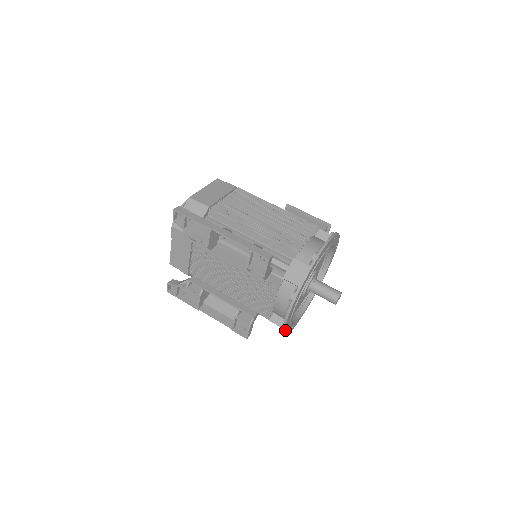
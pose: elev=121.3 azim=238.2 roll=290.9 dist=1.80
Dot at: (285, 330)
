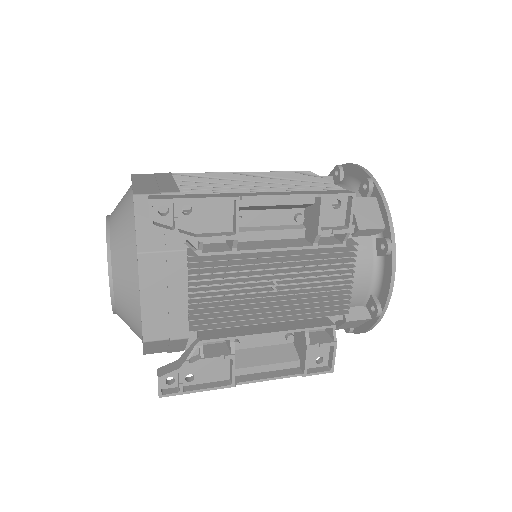
Dot at: (378, 316)
